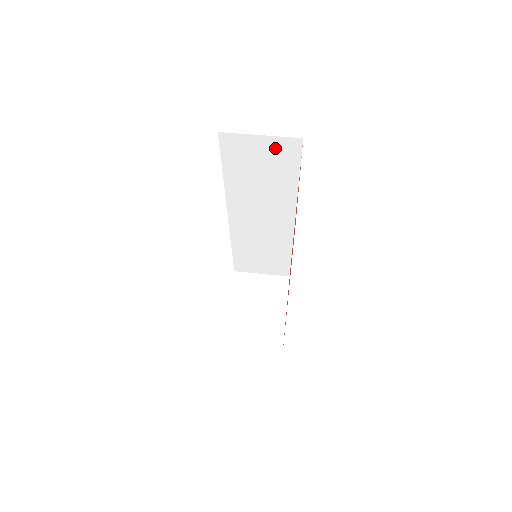
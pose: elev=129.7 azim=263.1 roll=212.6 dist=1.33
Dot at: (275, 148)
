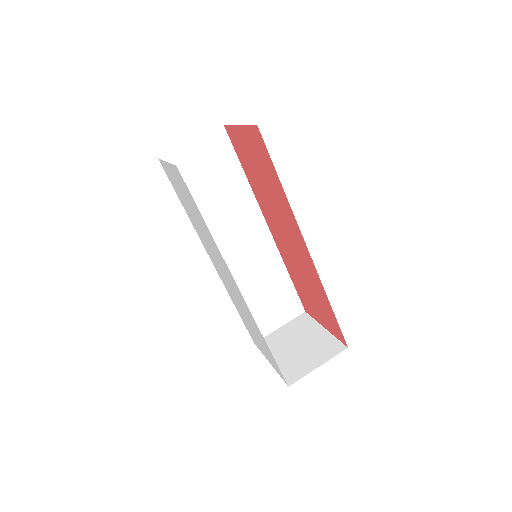
Dot at: (209, 149)
